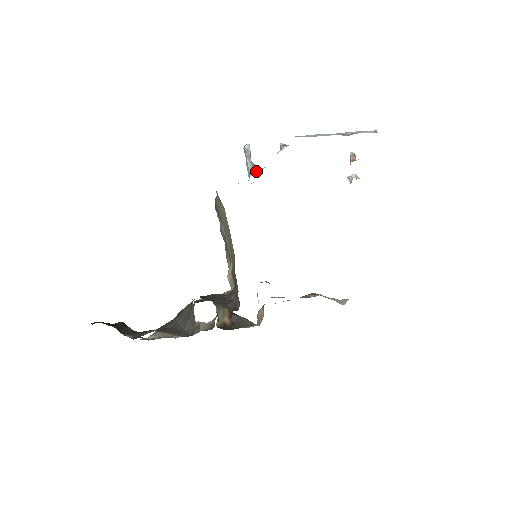
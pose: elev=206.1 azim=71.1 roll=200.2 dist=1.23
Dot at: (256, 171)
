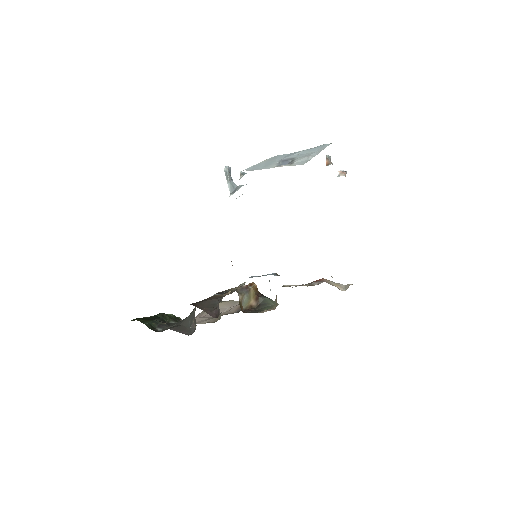
Dot at: (235, 190)
